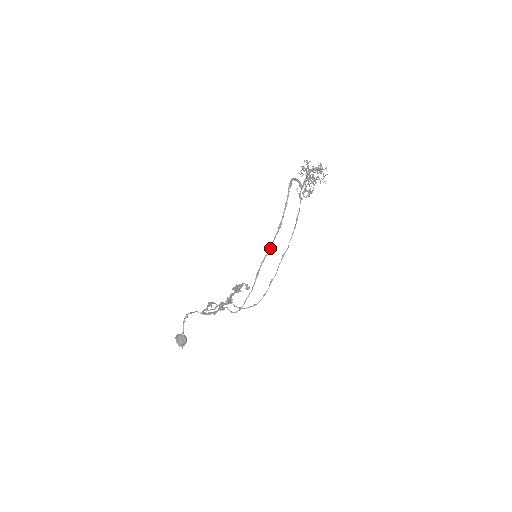
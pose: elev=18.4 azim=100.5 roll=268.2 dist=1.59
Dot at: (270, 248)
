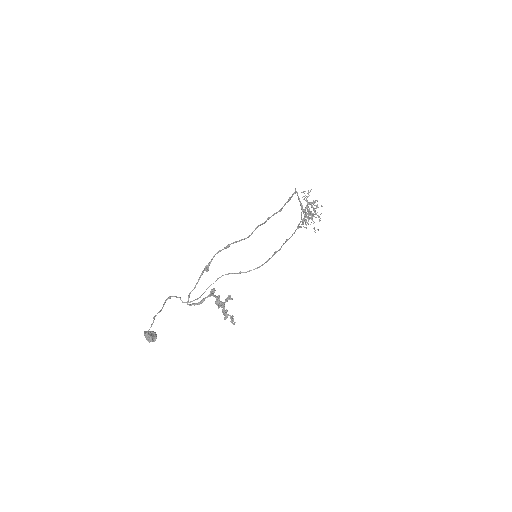
Dot at: (281, 209)
